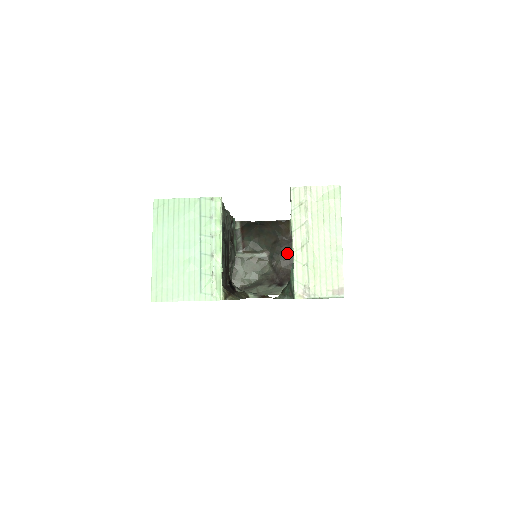
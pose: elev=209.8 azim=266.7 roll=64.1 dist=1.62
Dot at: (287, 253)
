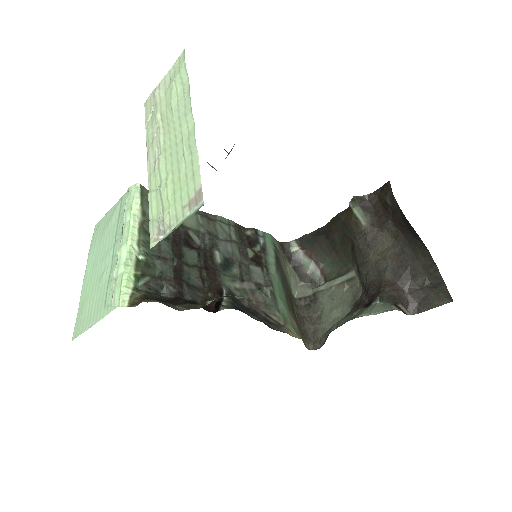
Dot at: (373, 256)
